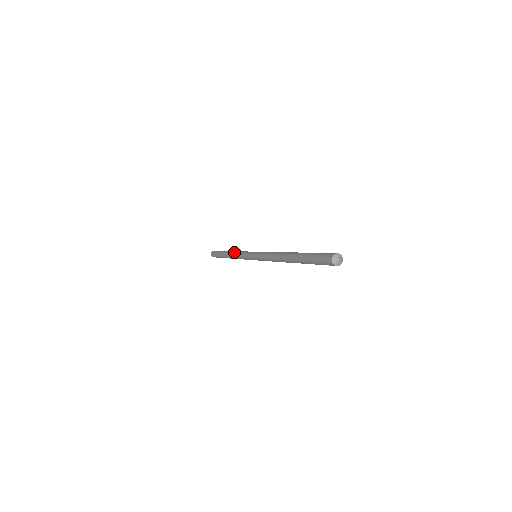
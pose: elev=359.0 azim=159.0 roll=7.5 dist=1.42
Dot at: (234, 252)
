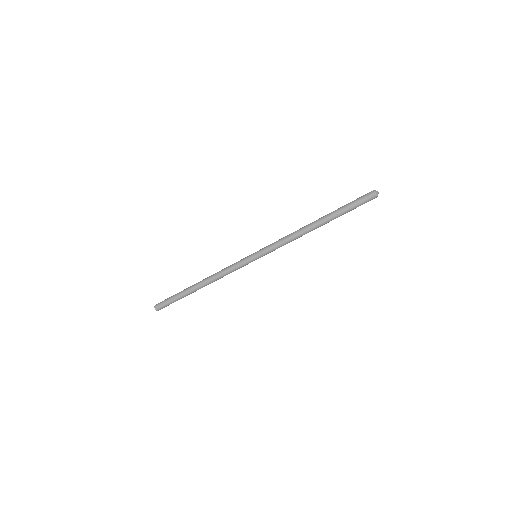
Dot at: occluded
